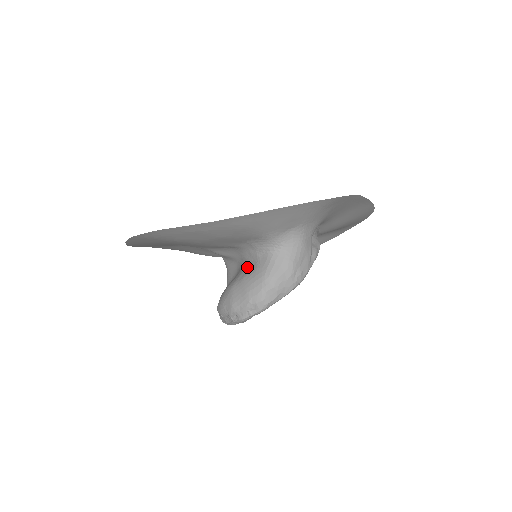
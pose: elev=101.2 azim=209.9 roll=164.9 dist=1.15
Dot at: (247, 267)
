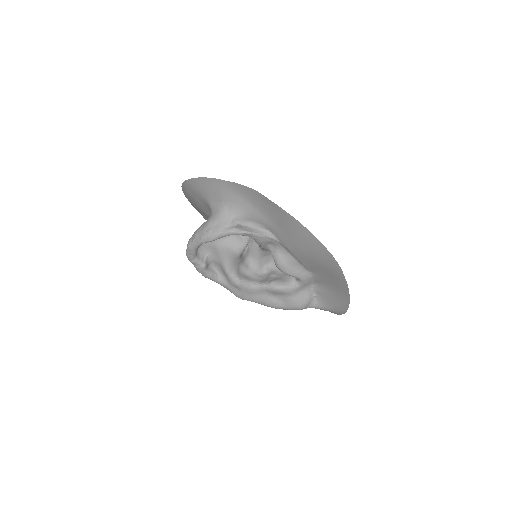
Dot at: occluded
